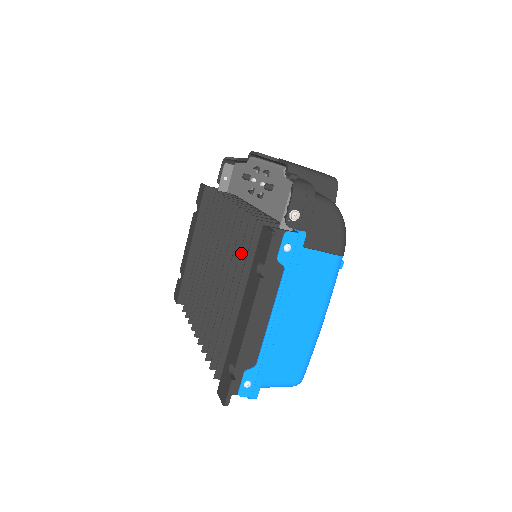
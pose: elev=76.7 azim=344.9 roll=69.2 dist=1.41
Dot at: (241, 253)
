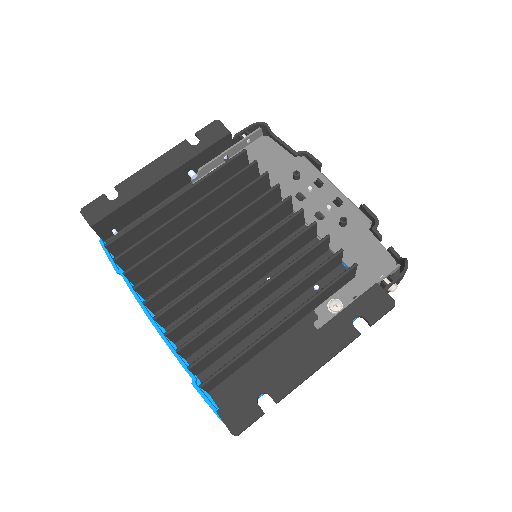
Dot at: (310, 276)
